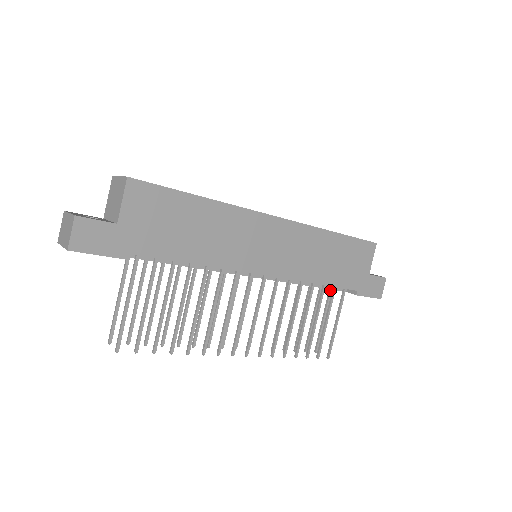
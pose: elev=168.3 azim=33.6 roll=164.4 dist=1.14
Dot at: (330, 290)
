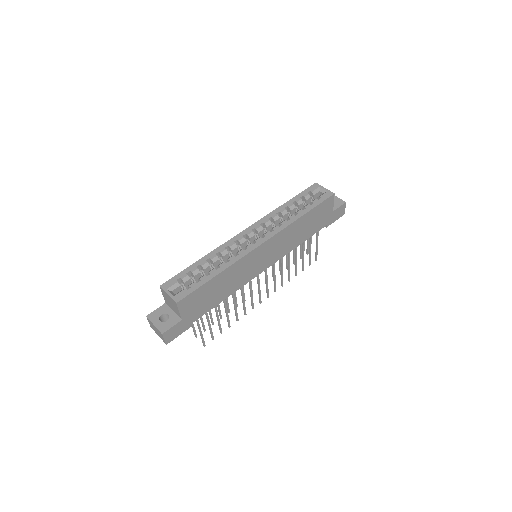
Dot at: occluded
